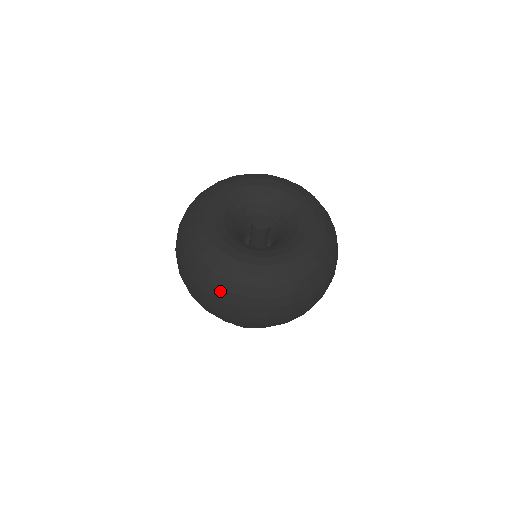
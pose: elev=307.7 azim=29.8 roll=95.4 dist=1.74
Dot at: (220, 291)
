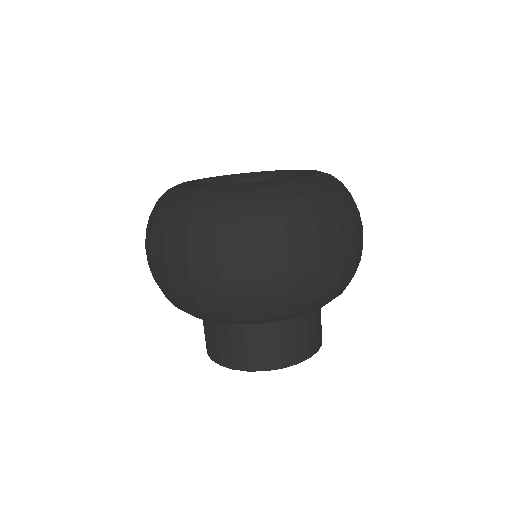
Dot at: occluded
